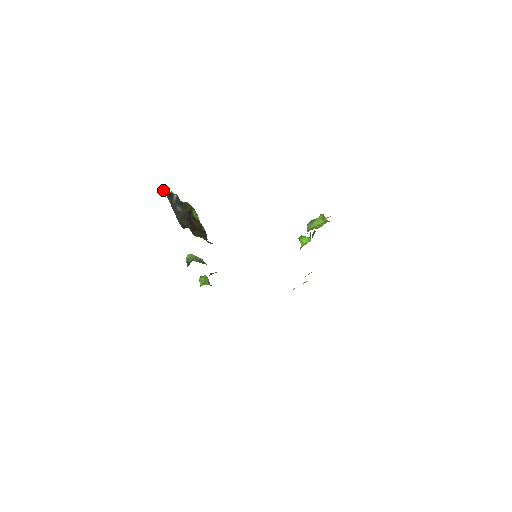
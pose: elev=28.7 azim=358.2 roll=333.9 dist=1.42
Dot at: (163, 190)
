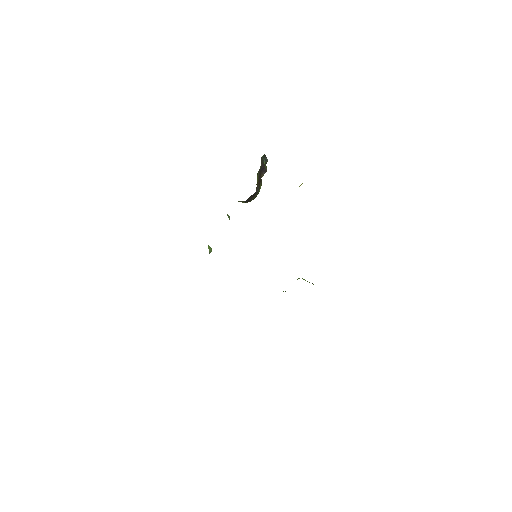
Dot at: occluded
